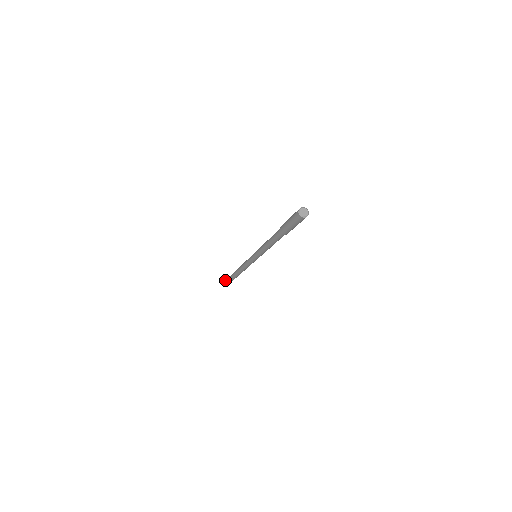
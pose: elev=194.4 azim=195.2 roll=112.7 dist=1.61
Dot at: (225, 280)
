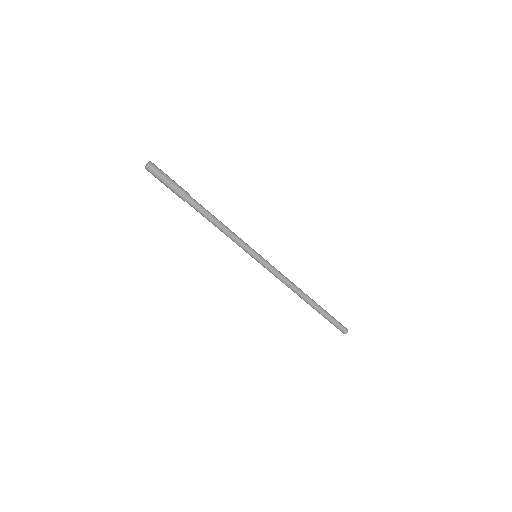
Dot at: occluded
